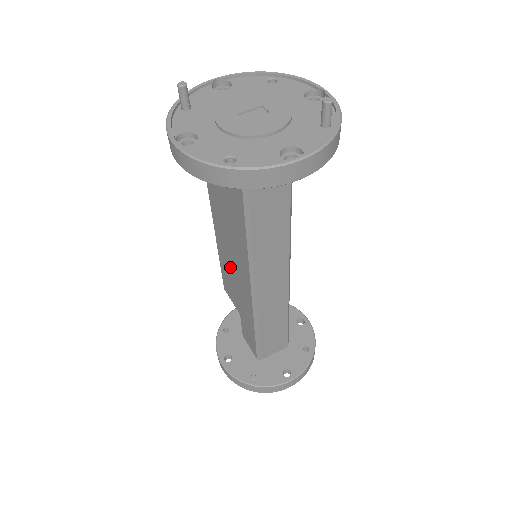
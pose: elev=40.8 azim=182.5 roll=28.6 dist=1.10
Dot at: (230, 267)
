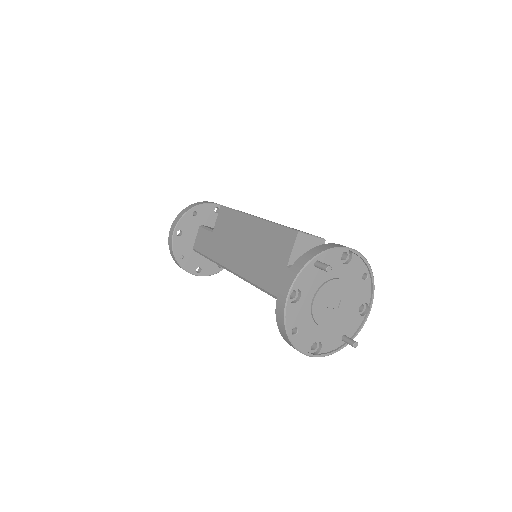
Dot at: (238, 236)
